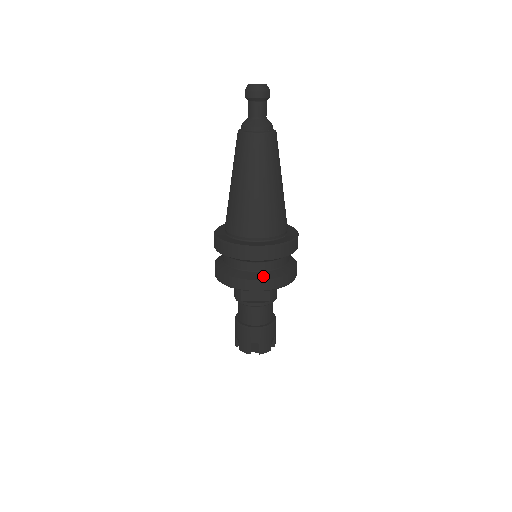
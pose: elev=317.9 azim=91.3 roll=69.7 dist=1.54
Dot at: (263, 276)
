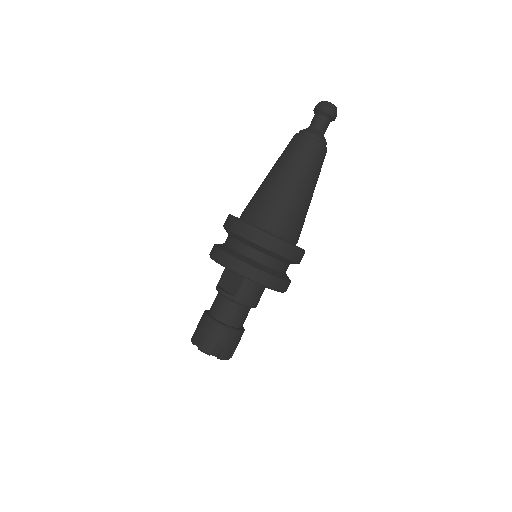
Dot at: (232, 253)
